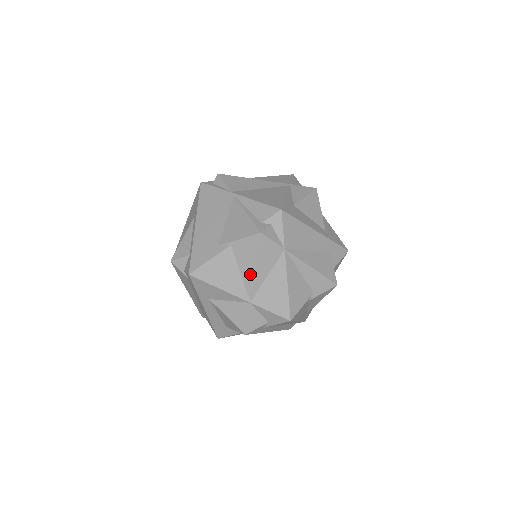
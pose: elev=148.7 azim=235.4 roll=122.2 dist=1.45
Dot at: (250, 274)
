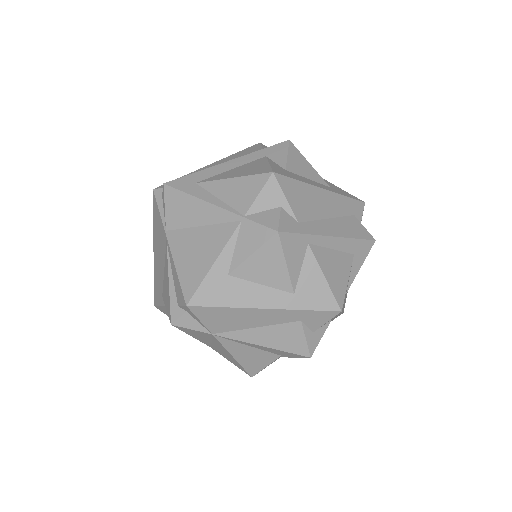
Dot at: occluded
